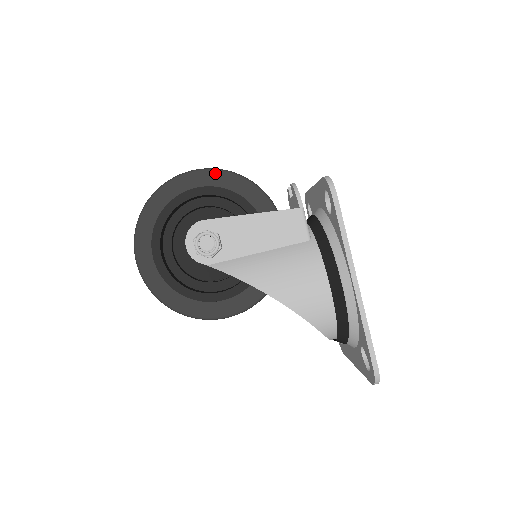
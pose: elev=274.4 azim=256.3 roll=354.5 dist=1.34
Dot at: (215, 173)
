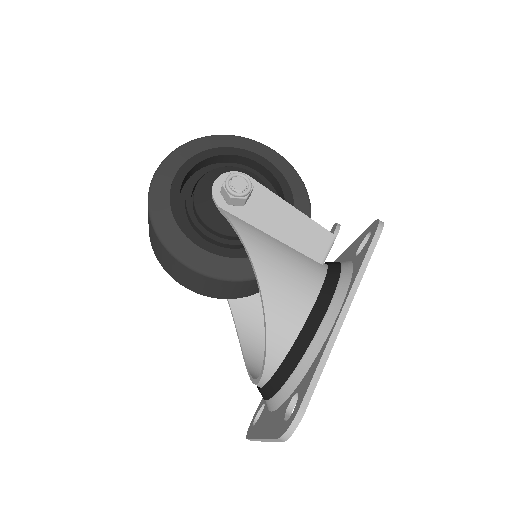
Dot at: (285, 162)
